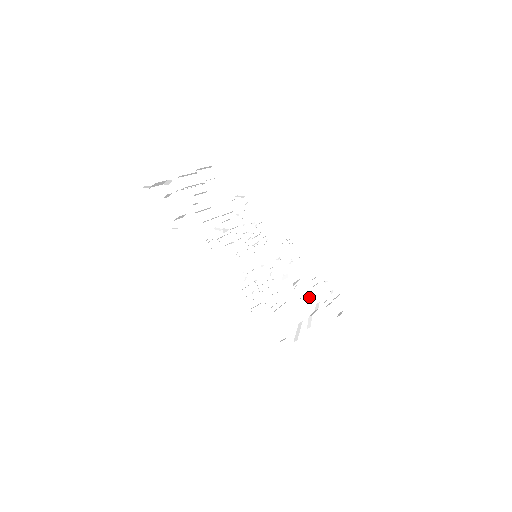
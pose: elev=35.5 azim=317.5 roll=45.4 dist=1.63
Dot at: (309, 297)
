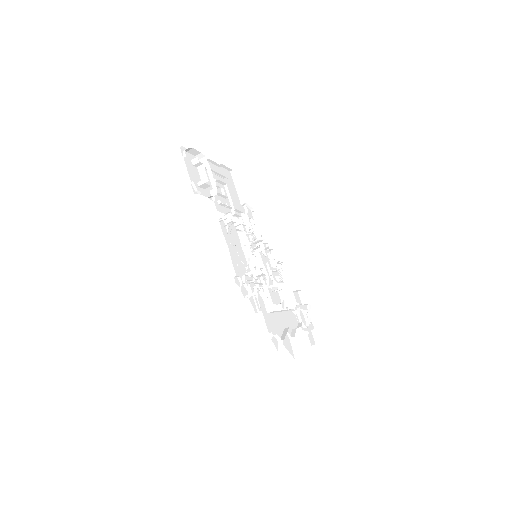
Dot at: (293, 314)
